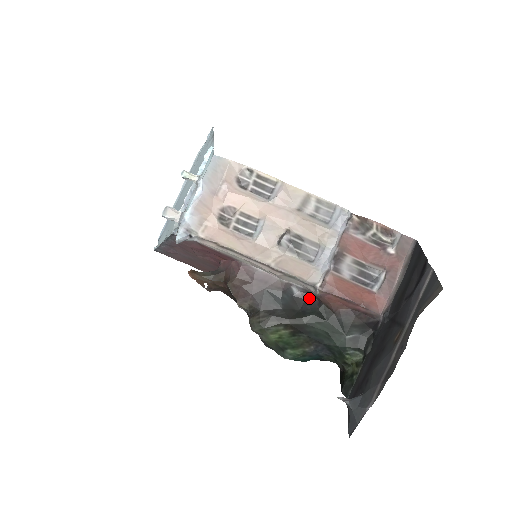
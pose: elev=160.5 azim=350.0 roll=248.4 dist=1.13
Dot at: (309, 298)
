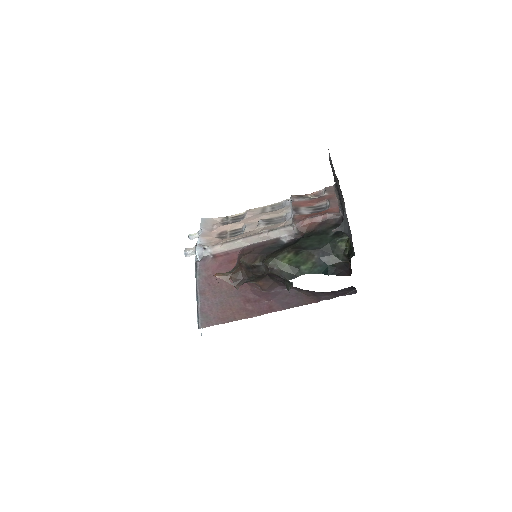
Dot at: (296, 239)
